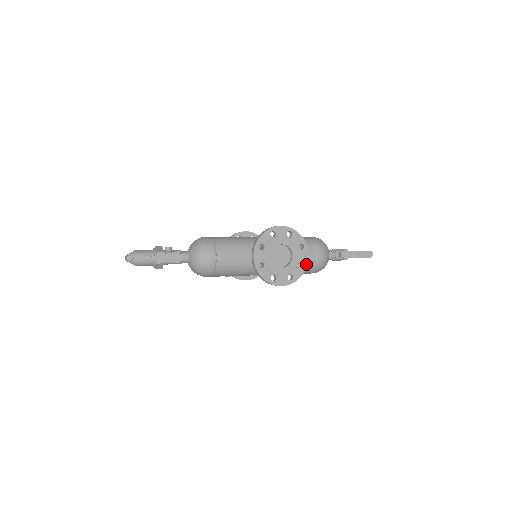
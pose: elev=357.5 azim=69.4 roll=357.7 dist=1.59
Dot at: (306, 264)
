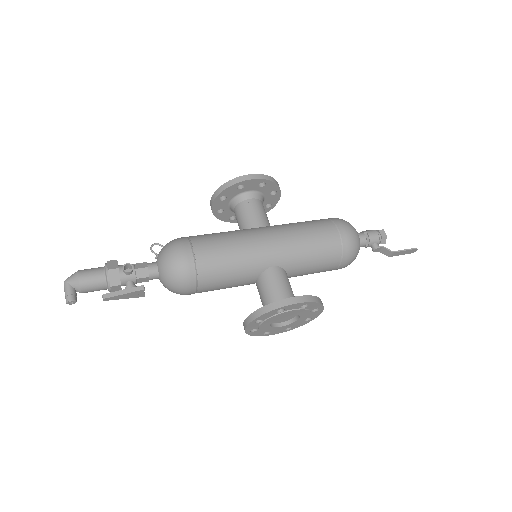
Dot at: (314, 318)
